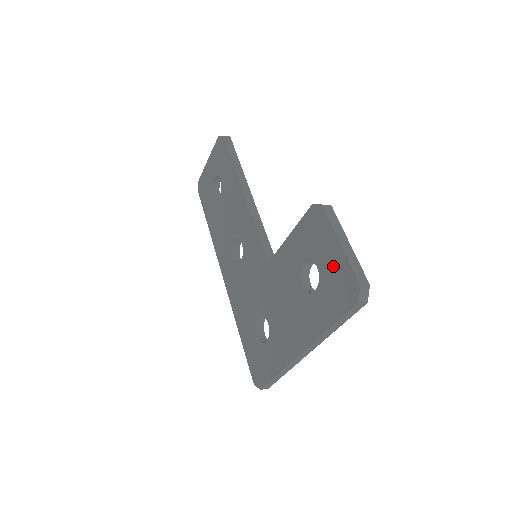
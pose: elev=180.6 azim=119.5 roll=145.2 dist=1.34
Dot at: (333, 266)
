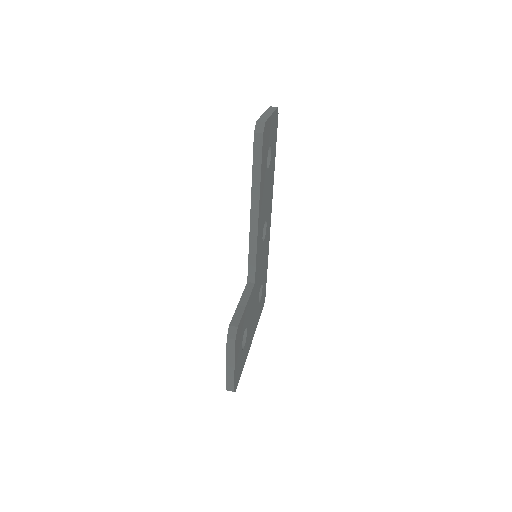
Dot at: occluded
